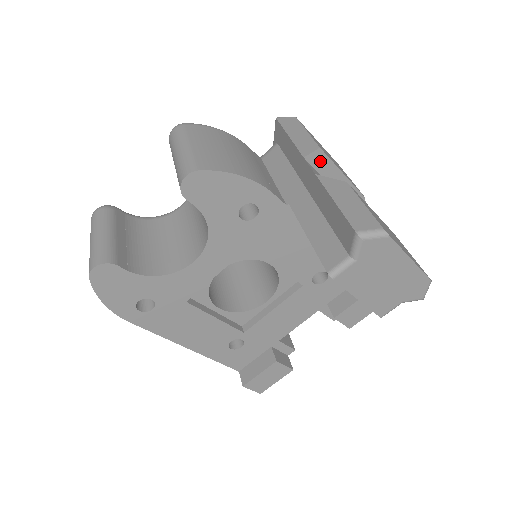
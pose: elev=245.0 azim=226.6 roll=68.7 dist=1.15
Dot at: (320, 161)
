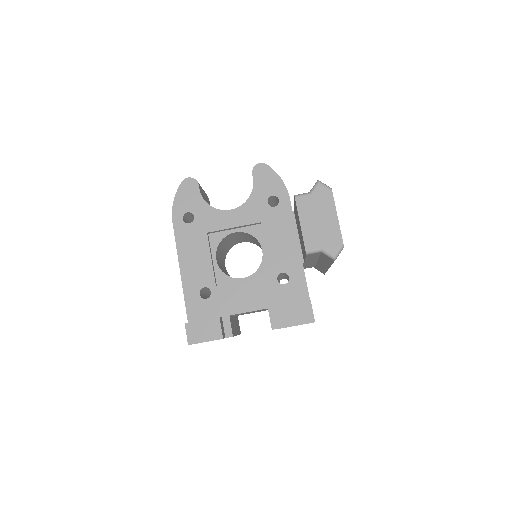
Dot at: occluded
